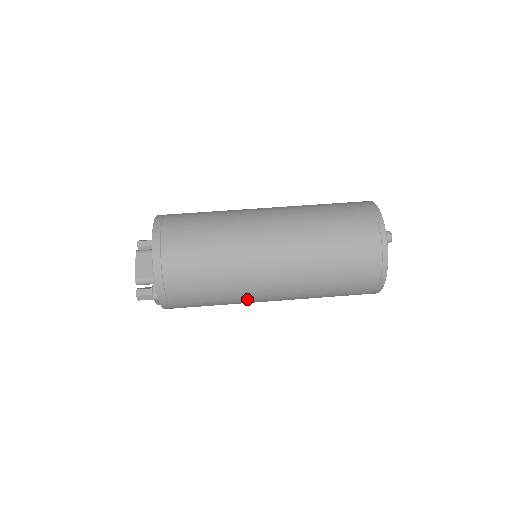
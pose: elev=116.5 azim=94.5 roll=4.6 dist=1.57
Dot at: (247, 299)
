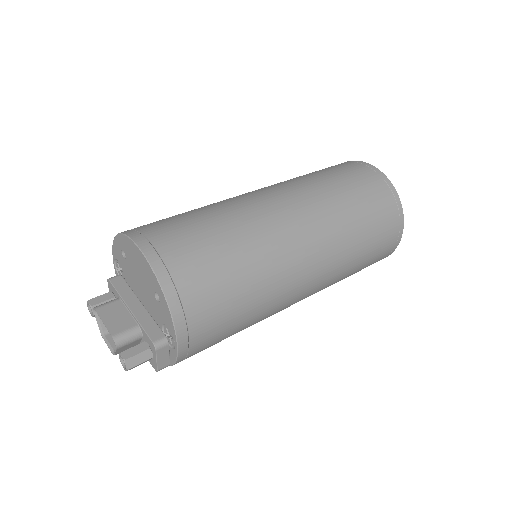
Dot at: (283, 292)
